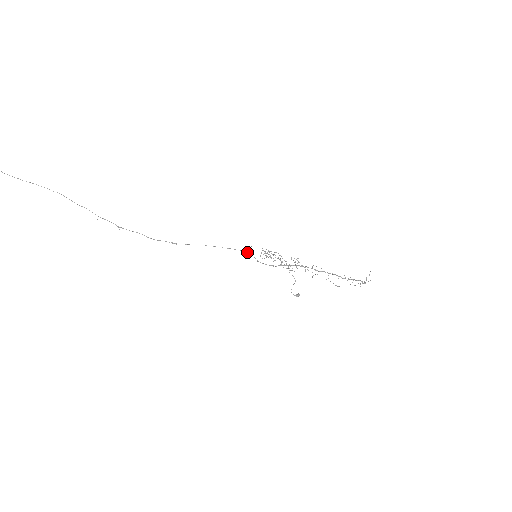
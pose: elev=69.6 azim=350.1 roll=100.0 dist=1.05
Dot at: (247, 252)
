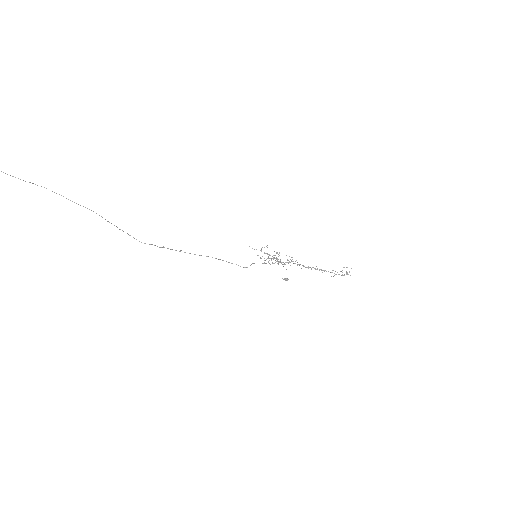
Dot at: occluded
